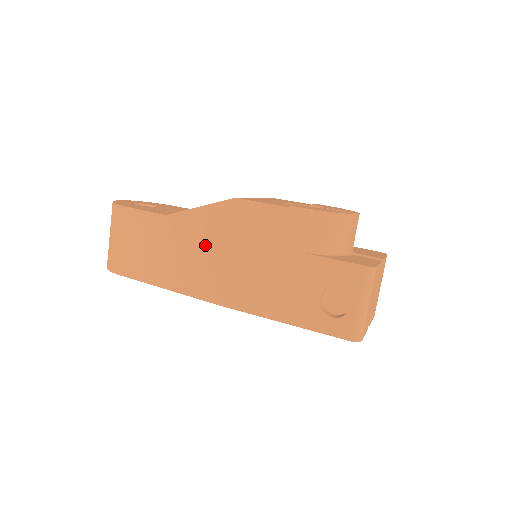
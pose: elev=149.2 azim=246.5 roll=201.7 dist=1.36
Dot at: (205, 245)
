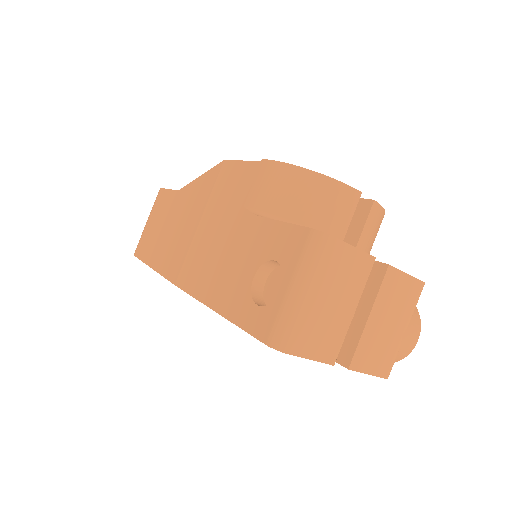
Dot at: (189, 216)
